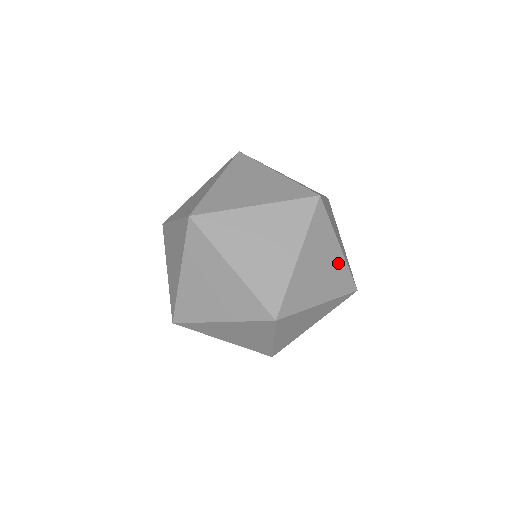
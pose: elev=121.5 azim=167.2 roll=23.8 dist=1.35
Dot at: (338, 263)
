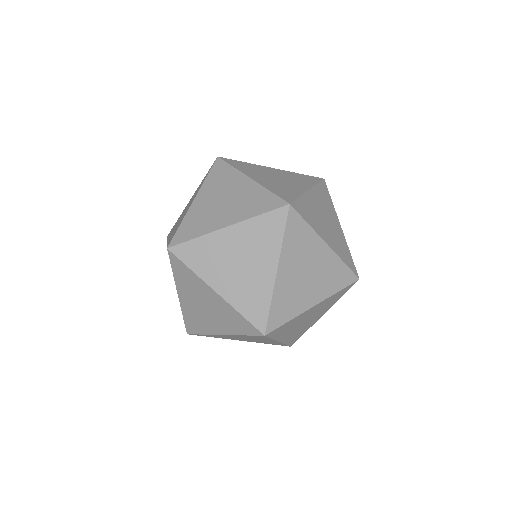
Dot at: (311, 324)
